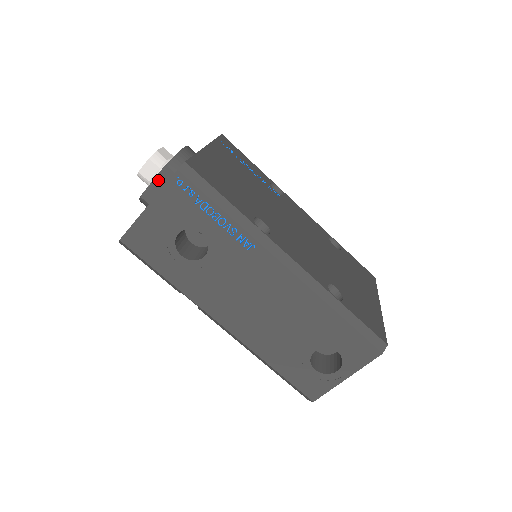
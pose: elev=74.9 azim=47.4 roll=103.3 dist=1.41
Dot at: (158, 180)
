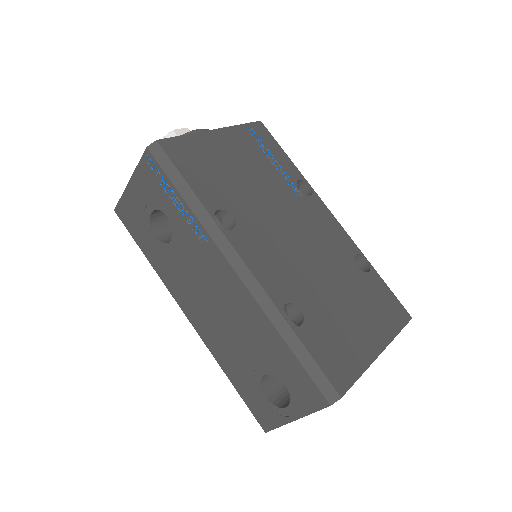
Dot at: occluded
